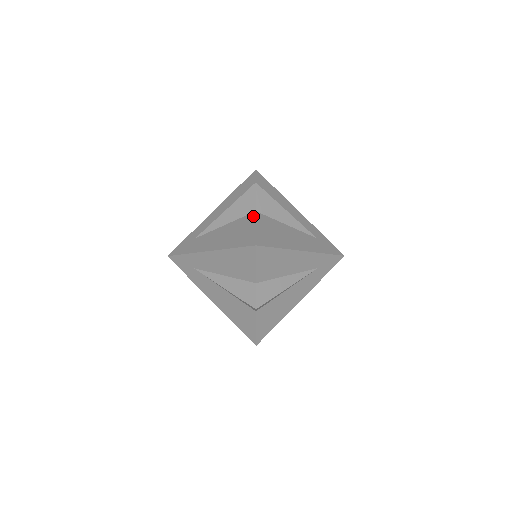
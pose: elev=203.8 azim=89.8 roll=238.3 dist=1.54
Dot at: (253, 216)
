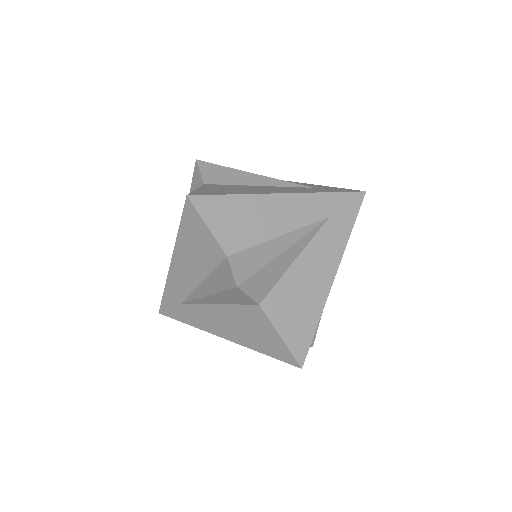
Dot at: occluded
